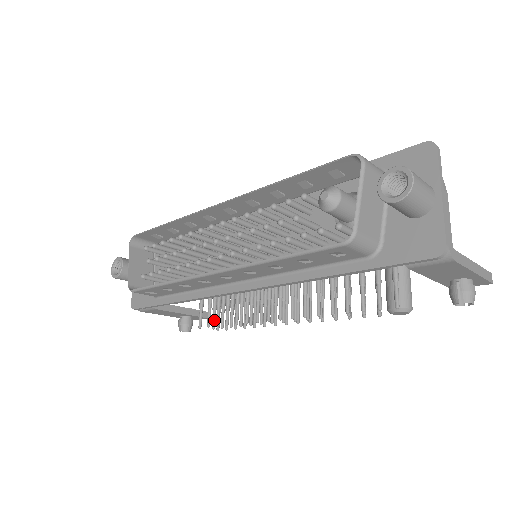
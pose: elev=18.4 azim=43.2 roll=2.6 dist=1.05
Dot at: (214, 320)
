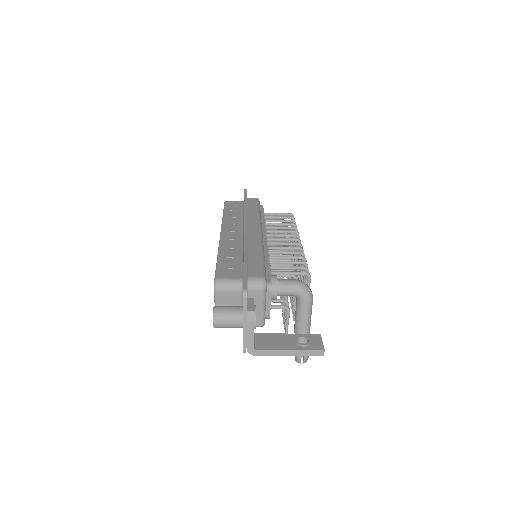
Dot at: occluded
